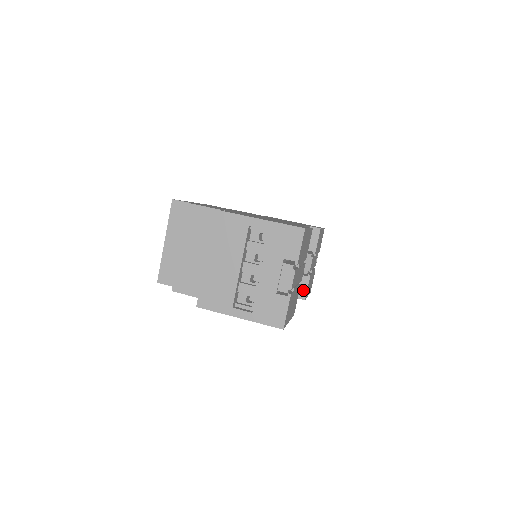
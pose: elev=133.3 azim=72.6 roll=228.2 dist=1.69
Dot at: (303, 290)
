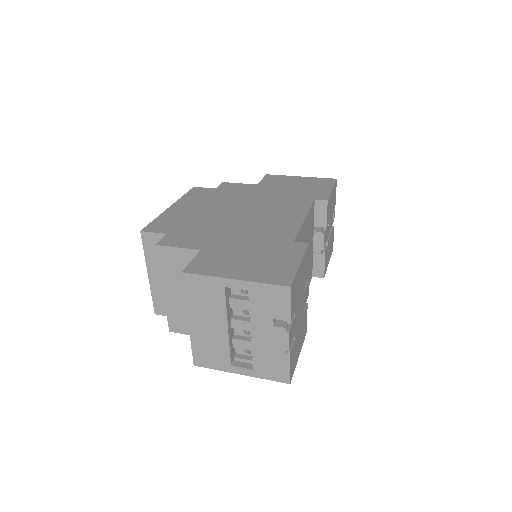
Dot at: (320, 268)
